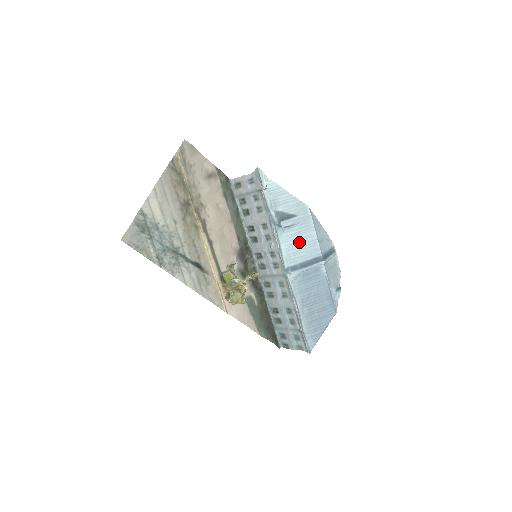
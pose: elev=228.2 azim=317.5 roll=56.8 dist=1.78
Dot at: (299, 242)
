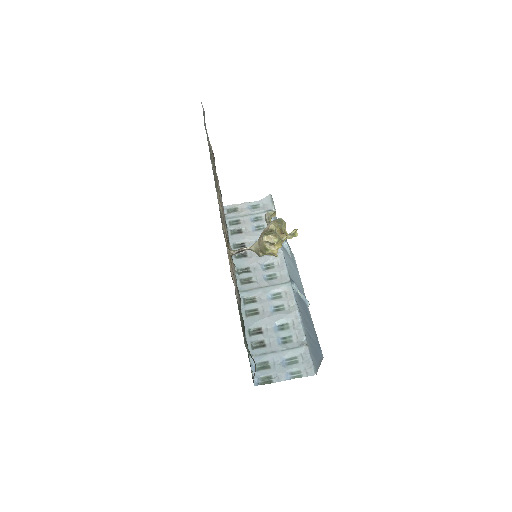
Dot at: (293, 270)
